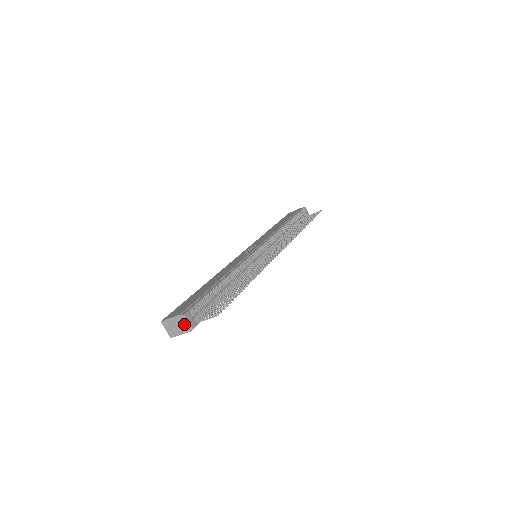
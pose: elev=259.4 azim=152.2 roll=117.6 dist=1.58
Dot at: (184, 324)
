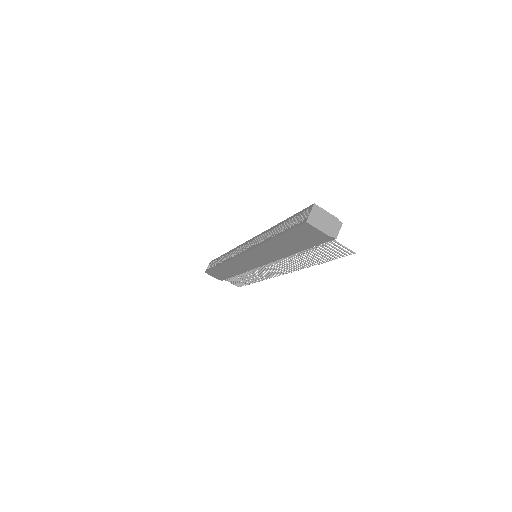
Dot at: (334, 227)
